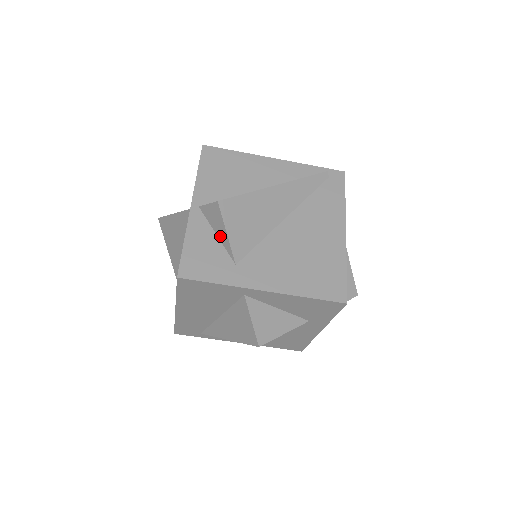
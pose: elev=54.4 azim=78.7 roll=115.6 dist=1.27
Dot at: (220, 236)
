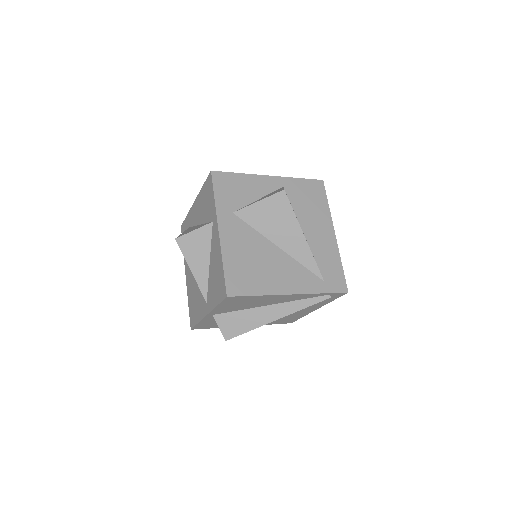
Dot at: occluded
